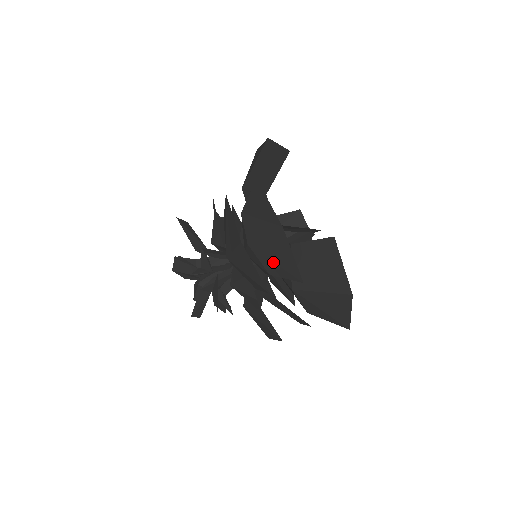
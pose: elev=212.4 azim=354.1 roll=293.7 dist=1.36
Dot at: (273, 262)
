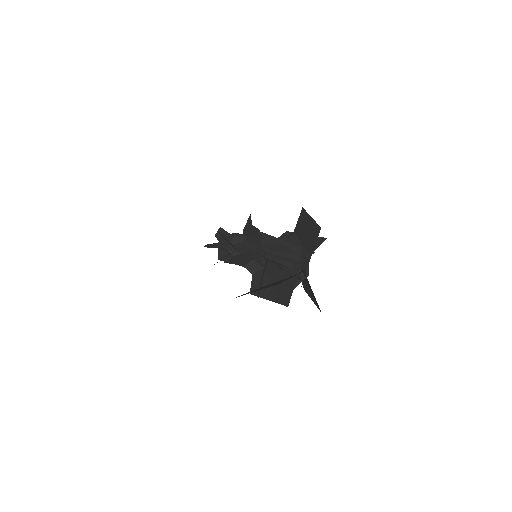
Dot at: occluded
